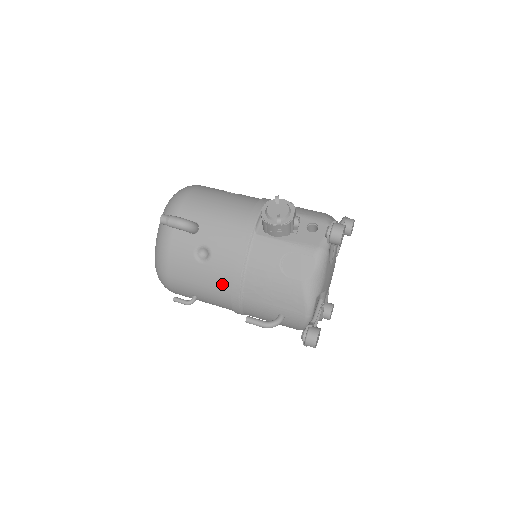
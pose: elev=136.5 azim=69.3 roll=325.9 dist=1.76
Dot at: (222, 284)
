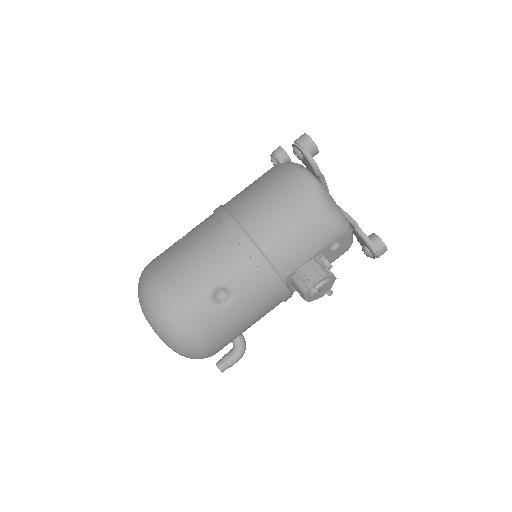
Dot at: occluded
